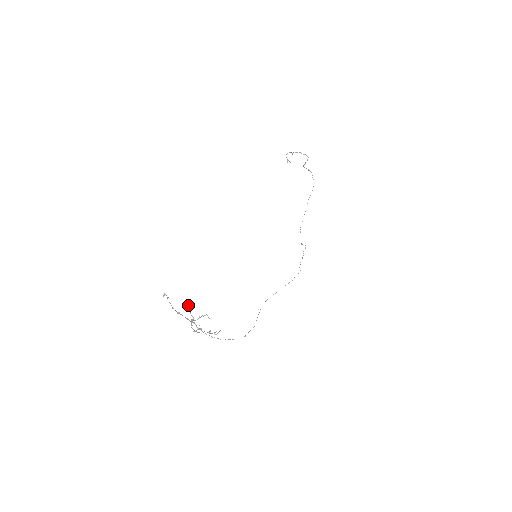
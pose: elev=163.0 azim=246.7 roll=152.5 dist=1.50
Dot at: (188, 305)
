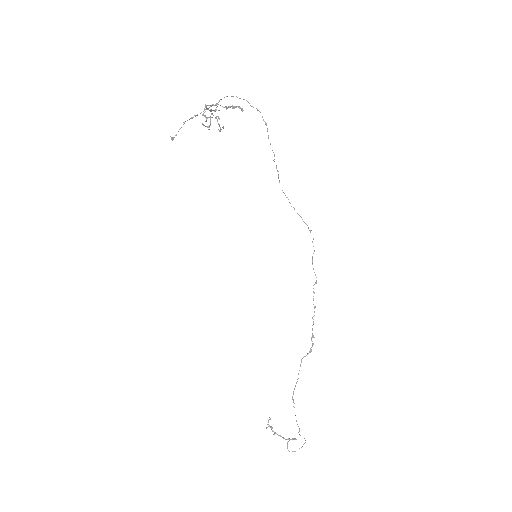
Dot at: occluded
